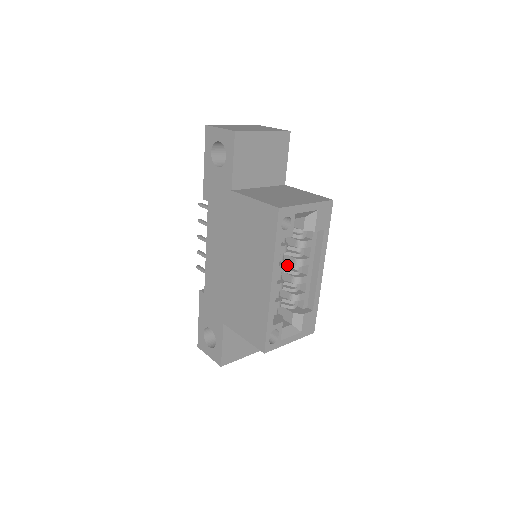
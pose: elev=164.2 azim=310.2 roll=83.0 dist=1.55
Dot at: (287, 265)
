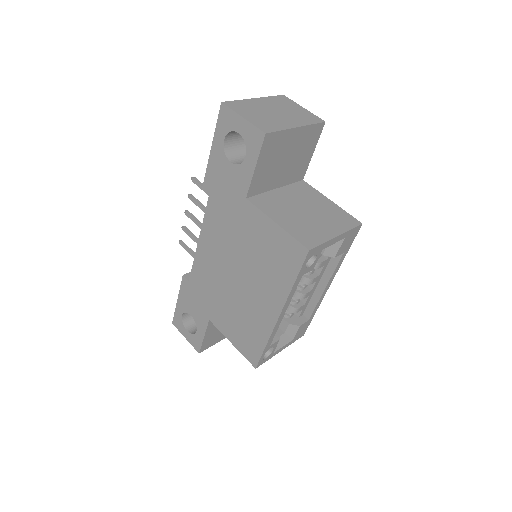
Dot at: occluded
